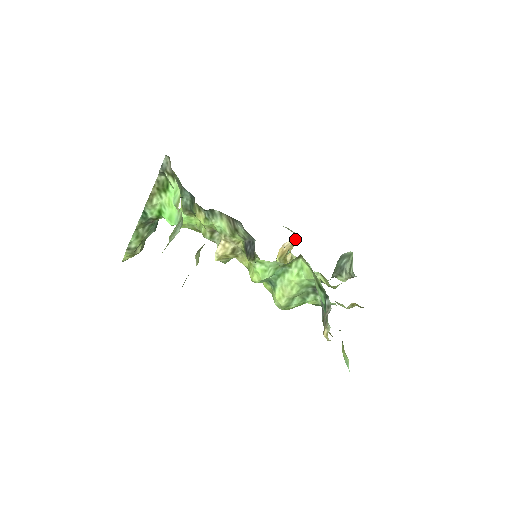
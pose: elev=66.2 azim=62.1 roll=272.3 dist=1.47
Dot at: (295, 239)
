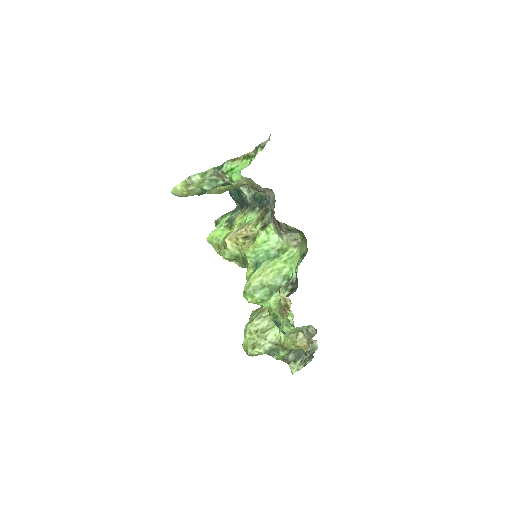
Dot at: occluded
